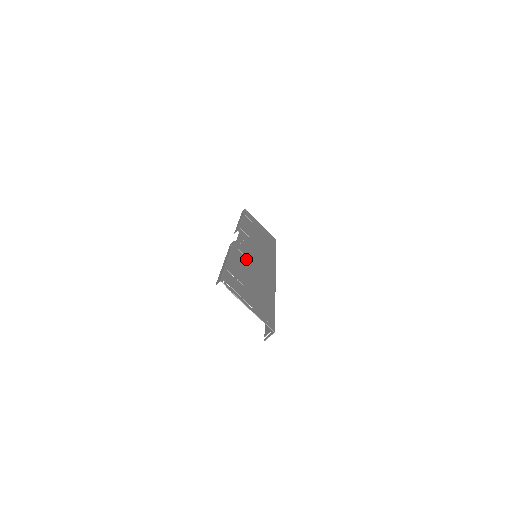
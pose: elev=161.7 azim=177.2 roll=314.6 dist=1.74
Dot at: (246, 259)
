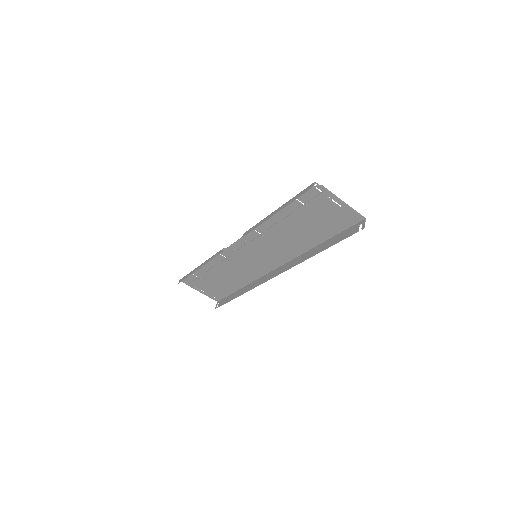
Dot at: (269, 235)
